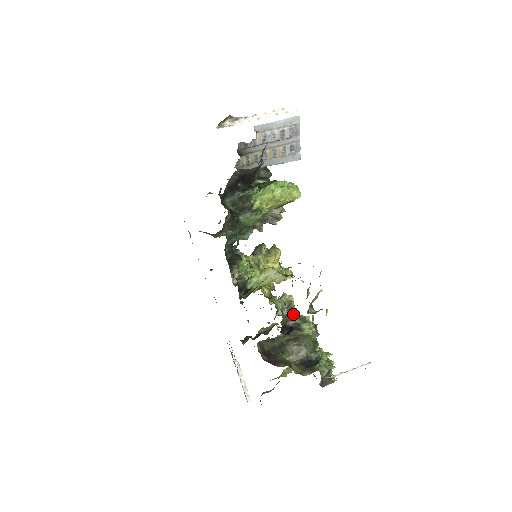
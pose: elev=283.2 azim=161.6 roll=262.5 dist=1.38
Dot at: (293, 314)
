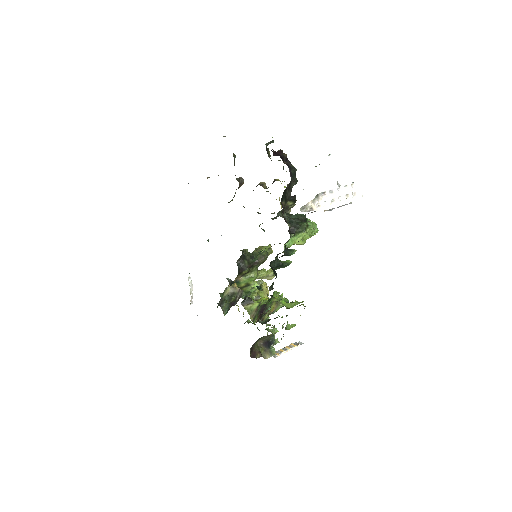
Dot at: occluded
